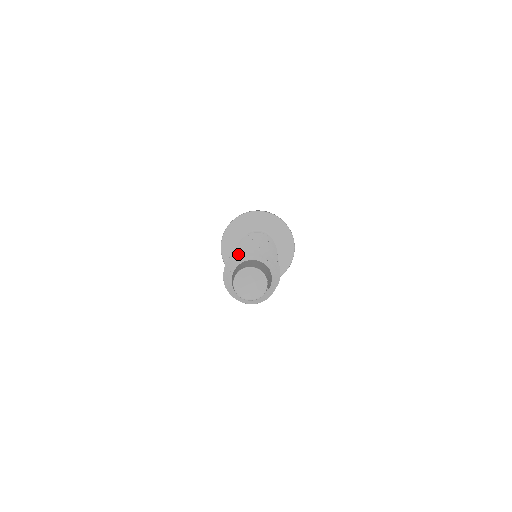
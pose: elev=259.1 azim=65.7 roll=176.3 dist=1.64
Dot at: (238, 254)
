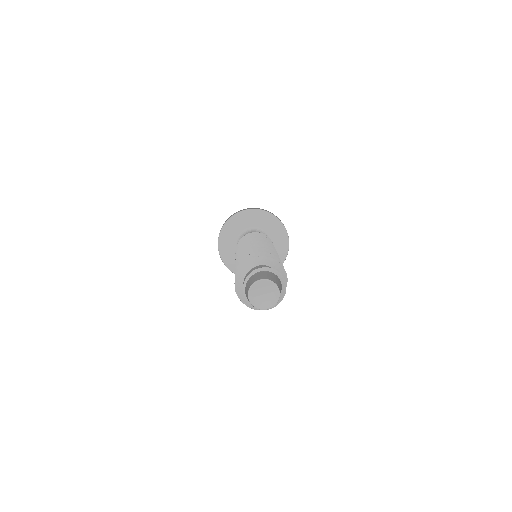
Dot at: (252, 262)
